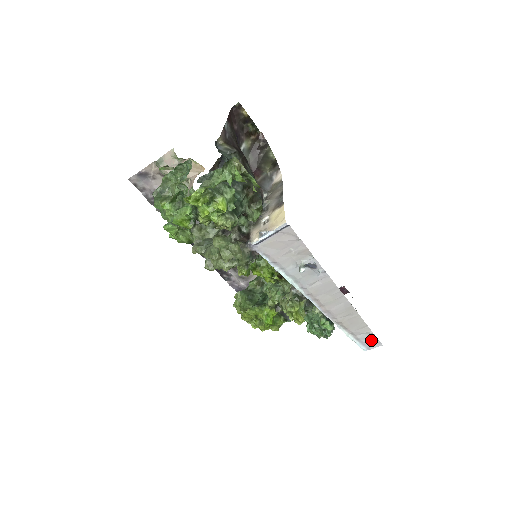
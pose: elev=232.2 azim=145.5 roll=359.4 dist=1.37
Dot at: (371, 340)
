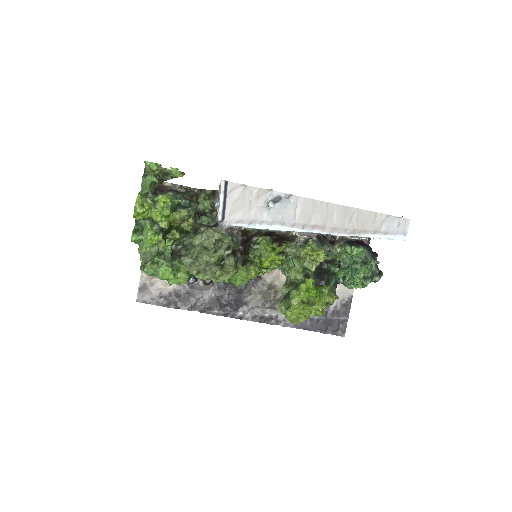
Dot at: (396, 223)
